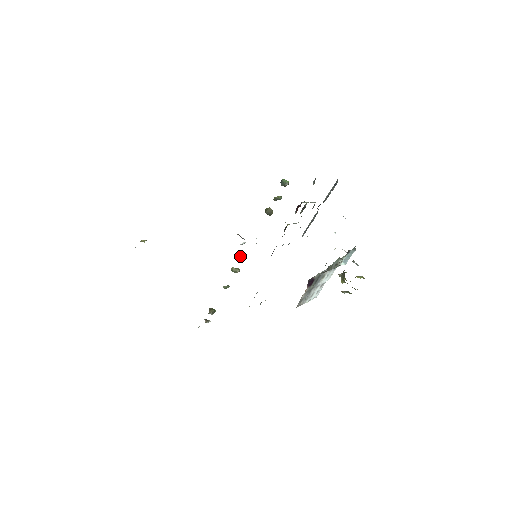
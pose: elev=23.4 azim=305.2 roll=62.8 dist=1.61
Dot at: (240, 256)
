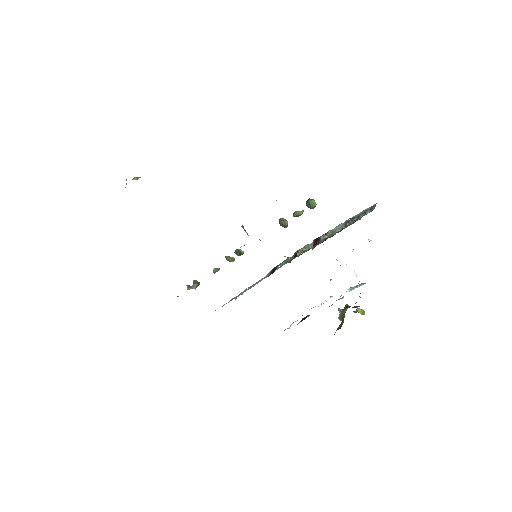
Dot at: (238, 252)
